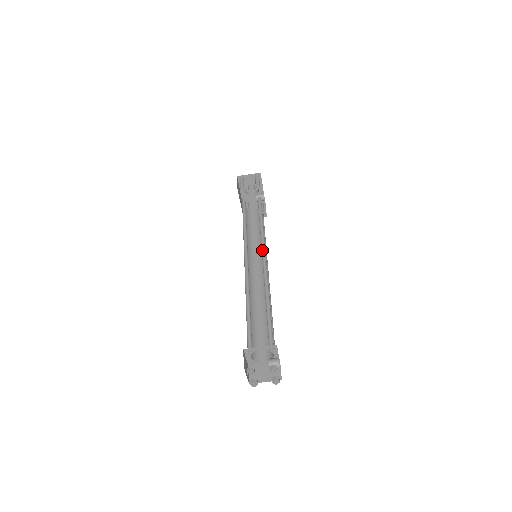
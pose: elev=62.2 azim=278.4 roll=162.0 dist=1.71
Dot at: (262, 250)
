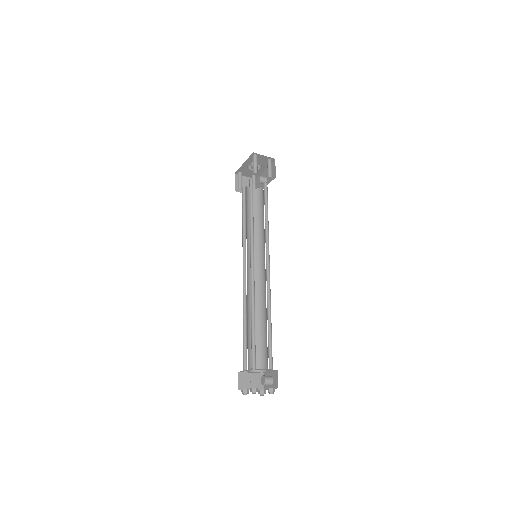
Dot at: (266, 255)
